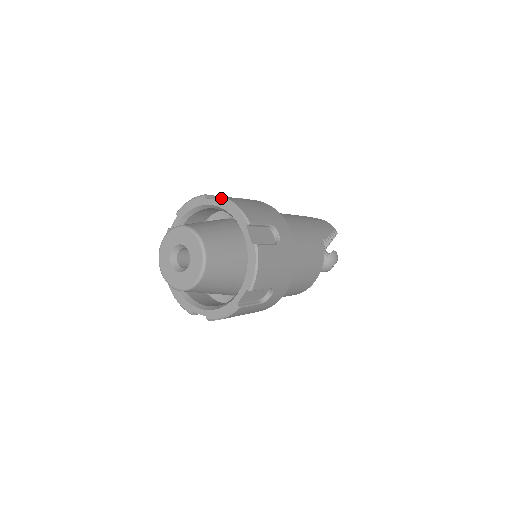
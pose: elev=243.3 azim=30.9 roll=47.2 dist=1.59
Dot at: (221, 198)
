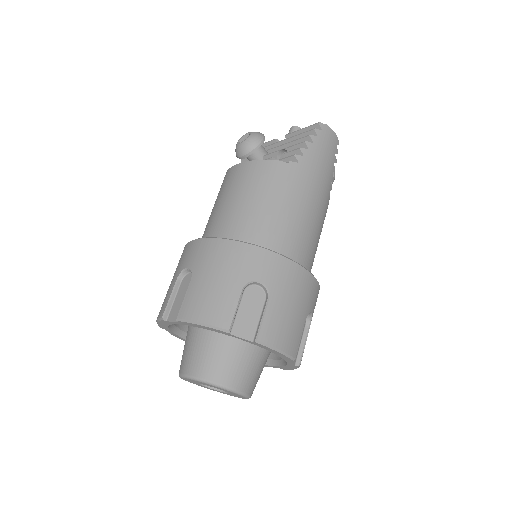
Dot at: (257, 343)
